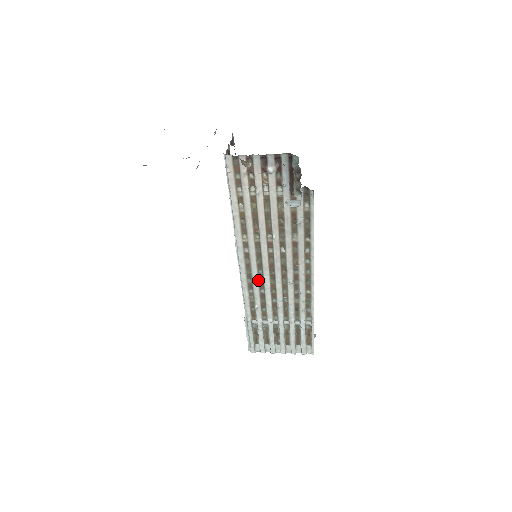
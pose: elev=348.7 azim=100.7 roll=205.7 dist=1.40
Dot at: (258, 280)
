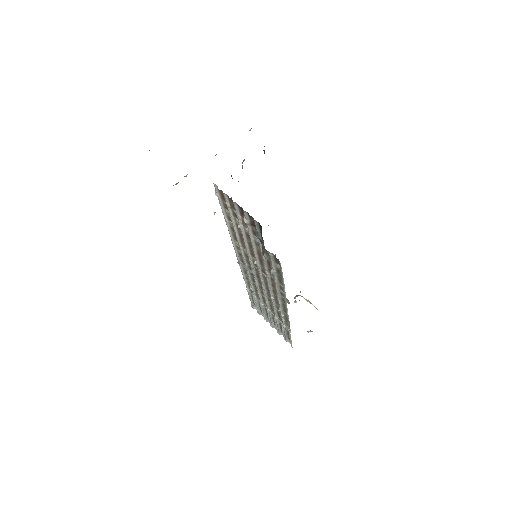
Dot at: (250, 275)
